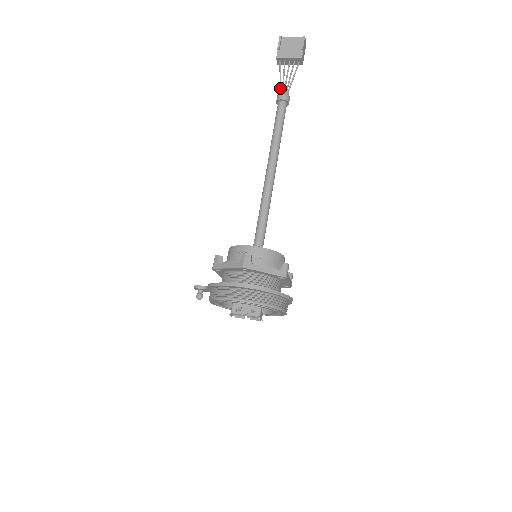
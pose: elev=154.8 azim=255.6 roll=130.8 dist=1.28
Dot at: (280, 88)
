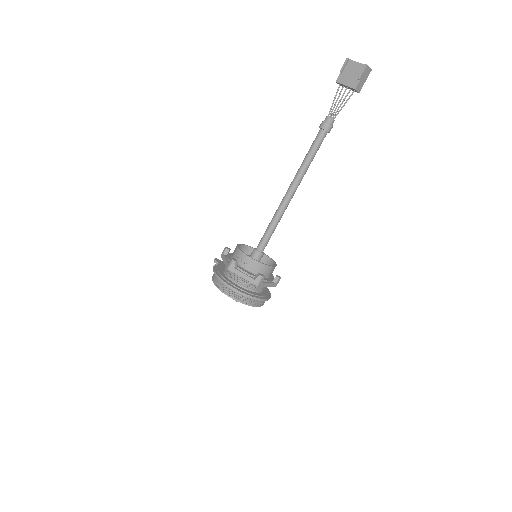
Dot at: (328, 114)
